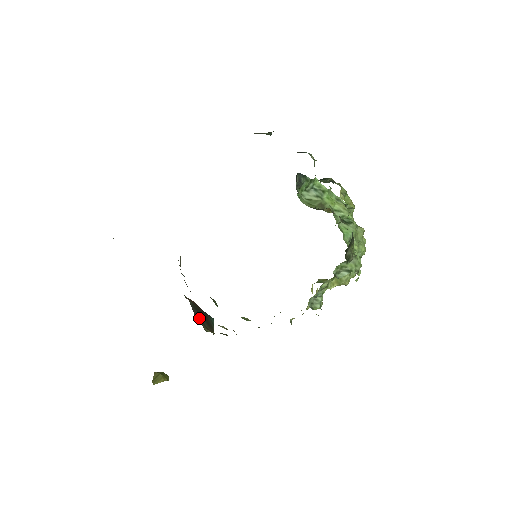
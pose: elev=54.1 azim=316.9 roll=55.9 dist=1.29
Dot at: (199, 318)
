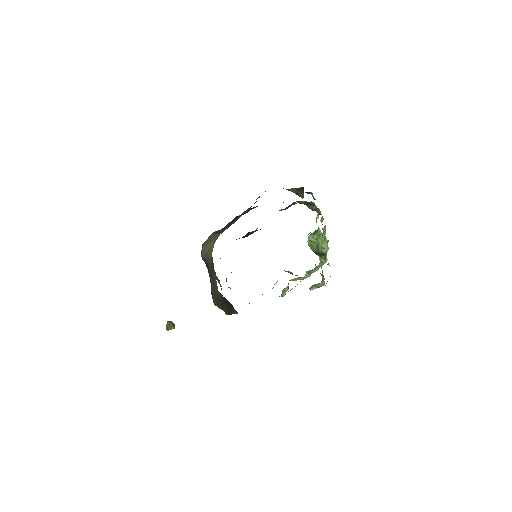
Dot at: (221, 304)
